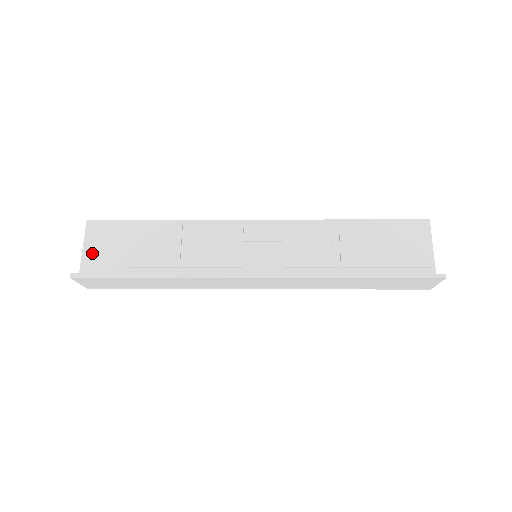
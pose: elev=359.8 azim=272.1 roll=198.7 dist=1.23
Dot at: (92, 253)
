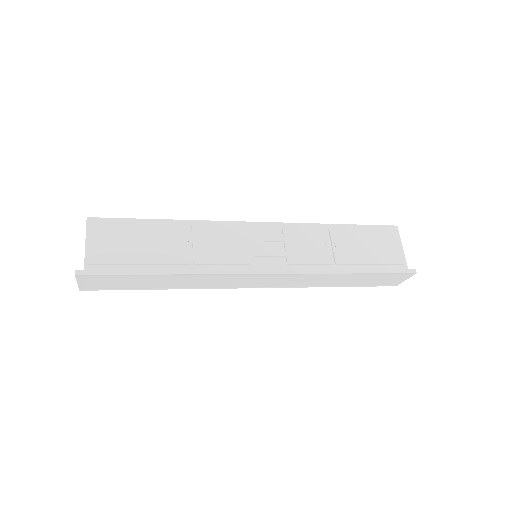
Dot at: (97, 250)
